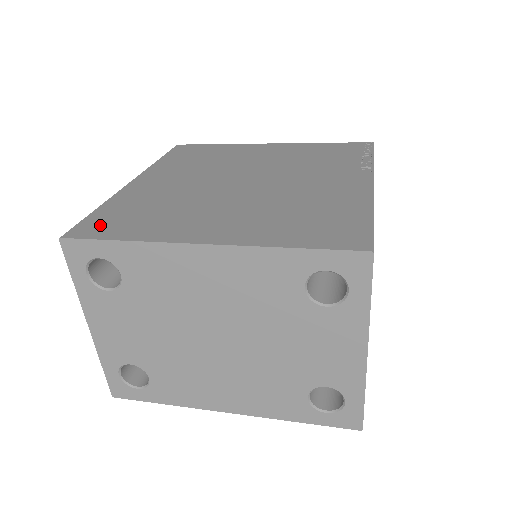
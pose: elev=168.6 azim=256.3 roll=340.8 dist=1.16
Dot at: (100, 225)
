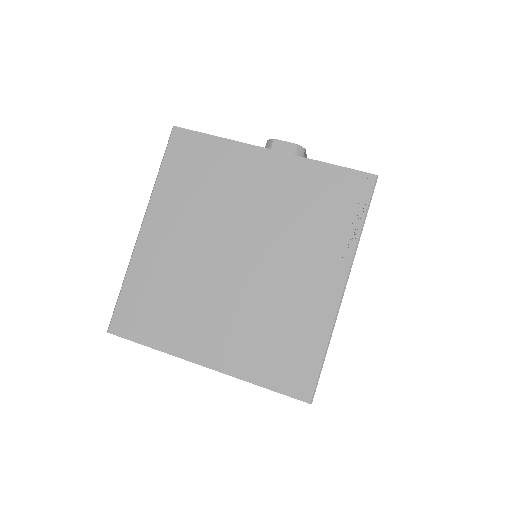
Dot at: (131, 319)
